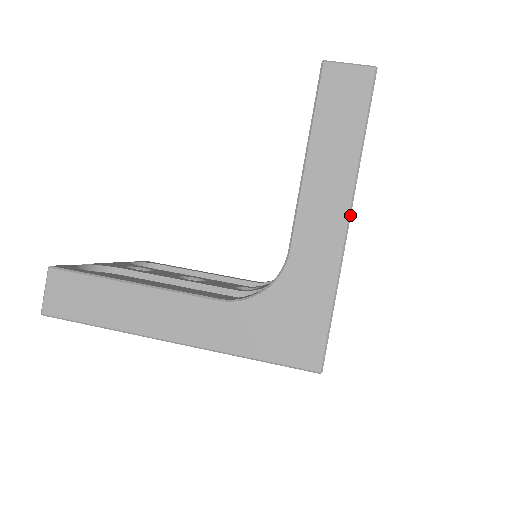
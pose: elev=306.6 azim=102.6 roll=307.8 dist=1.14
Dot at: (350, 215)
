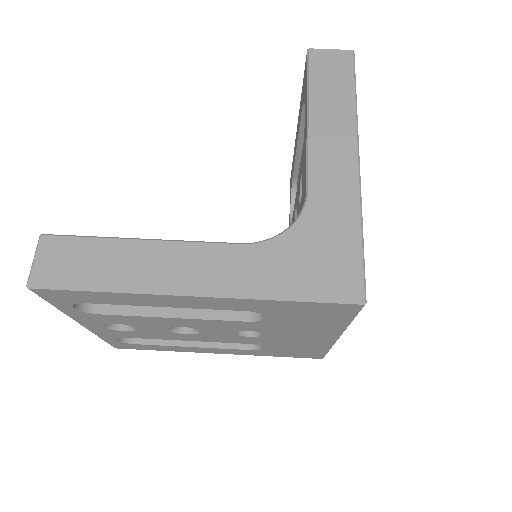
Dot at: occluded
